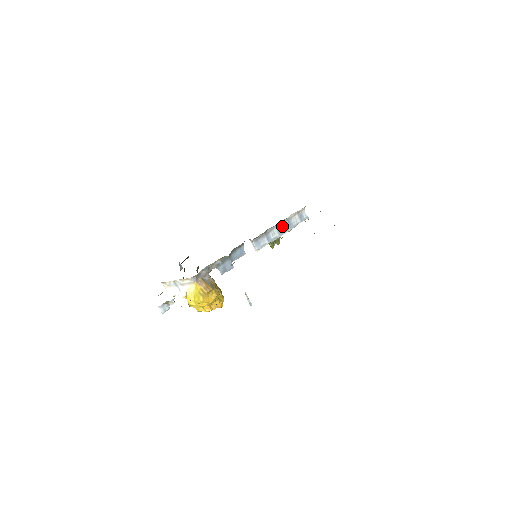
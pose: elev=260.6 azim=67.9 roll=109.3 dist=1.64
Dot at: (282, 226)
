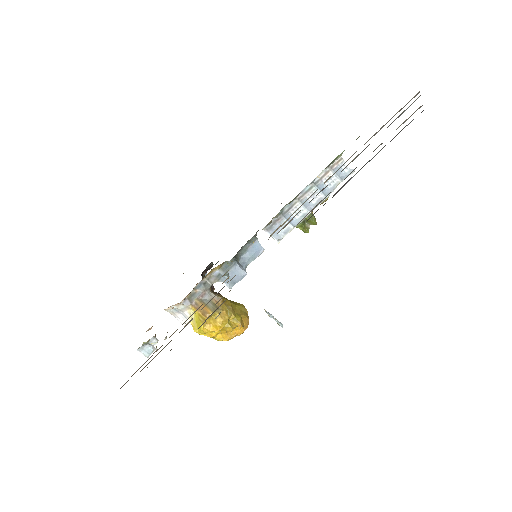
Dot at: (309, 196)
